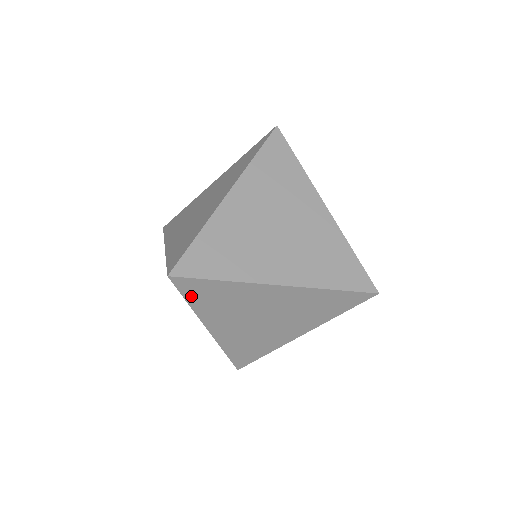
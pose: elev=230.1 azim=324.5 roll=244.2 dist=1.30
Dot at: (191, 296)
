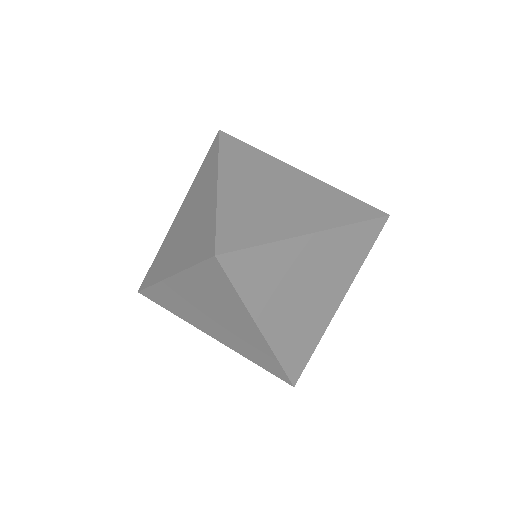
Dot at: (240, 280)
